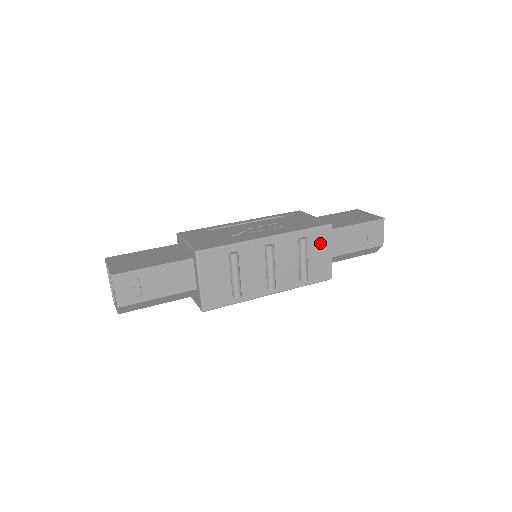
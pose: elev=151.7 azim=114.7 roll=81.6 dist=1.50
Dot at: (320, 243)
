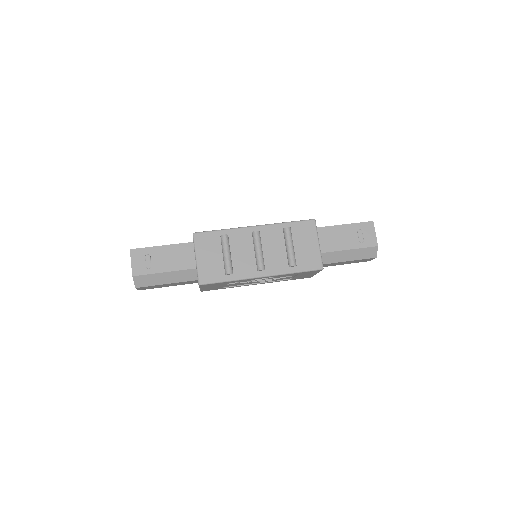
Dot at: (305, 235)
